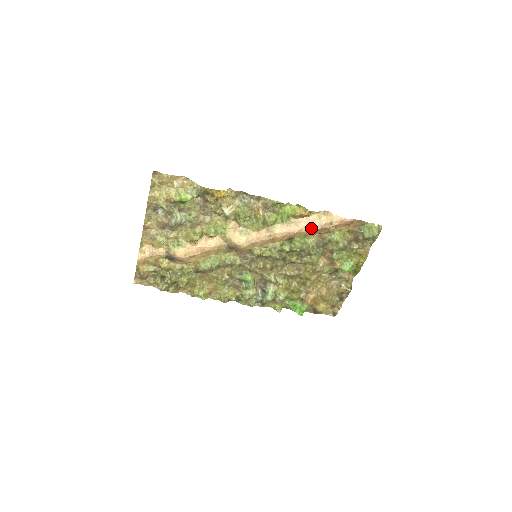
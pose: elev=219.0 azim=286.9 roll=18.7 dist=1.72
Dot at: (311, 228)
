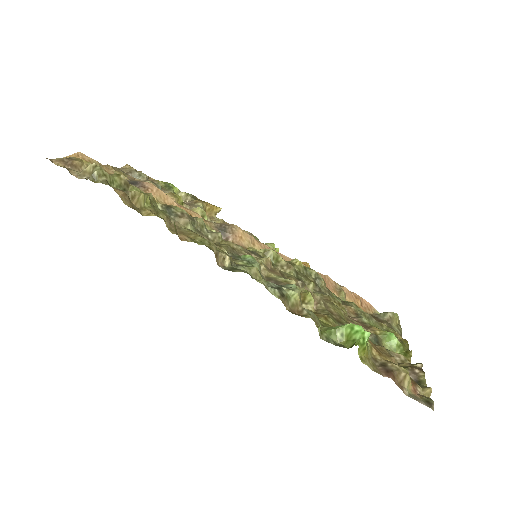
Dot at: (319, 273)
